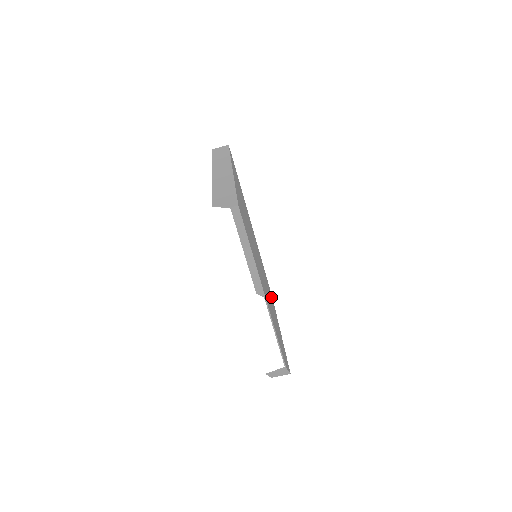
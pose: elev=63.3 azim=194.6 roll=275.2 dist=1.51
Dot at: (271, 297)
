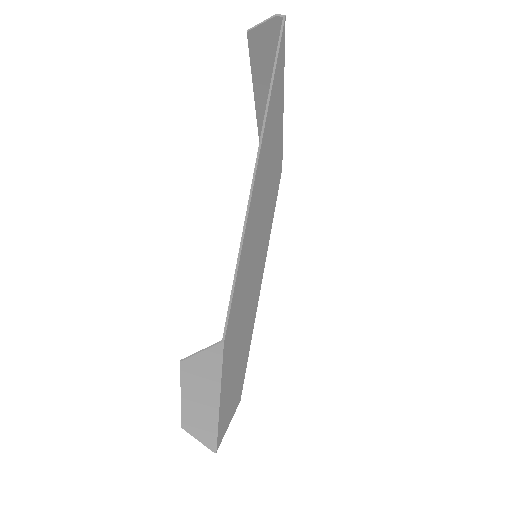
Dot at: (242, 370)
